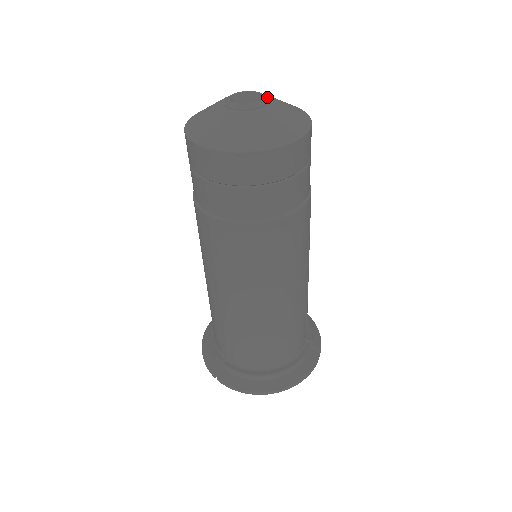
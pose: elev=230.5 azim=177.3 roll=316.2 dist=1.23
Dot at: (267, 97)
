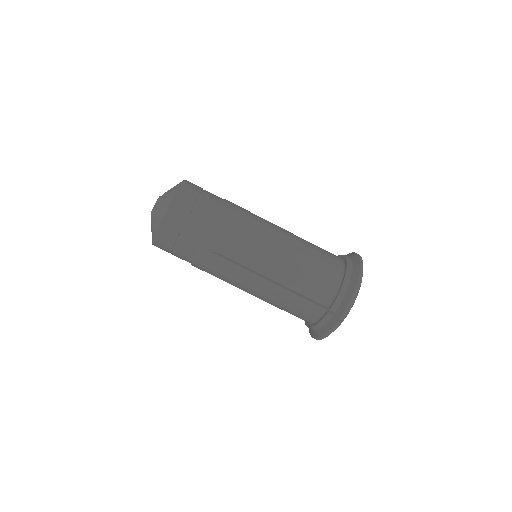
Dot at: occluded
